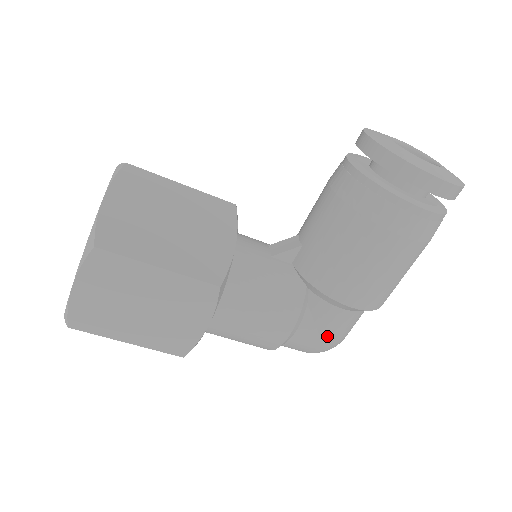
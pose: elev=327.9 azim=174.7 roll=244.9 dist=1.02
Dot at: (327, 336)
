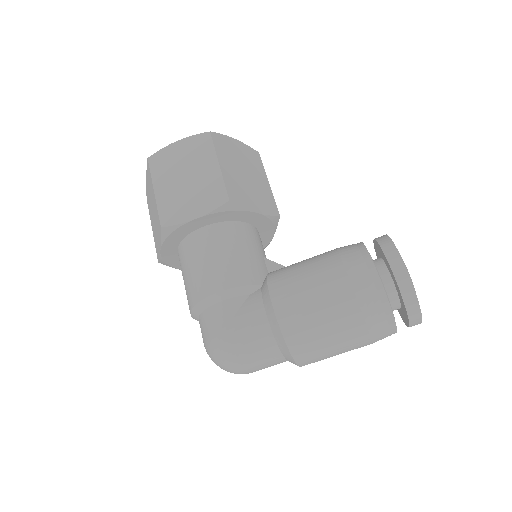
Dot at: (235, 327)
